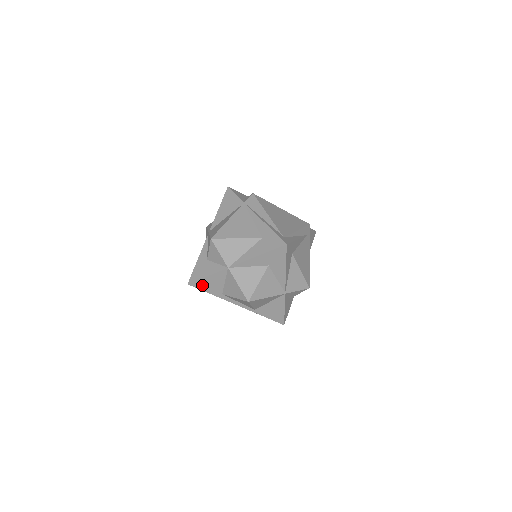
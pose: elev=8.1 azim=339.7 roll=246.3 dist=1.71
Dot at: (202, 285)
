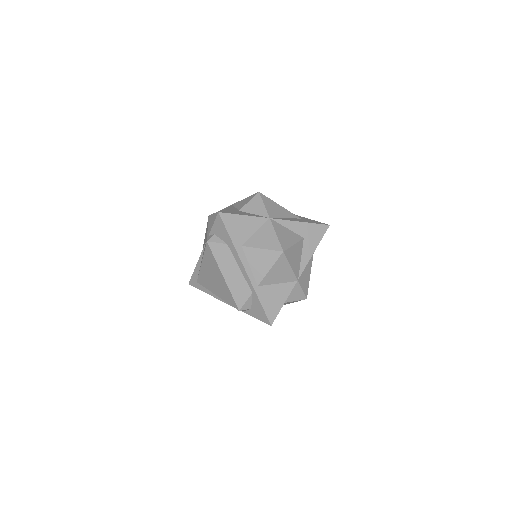
Dot at: (231, 222)
